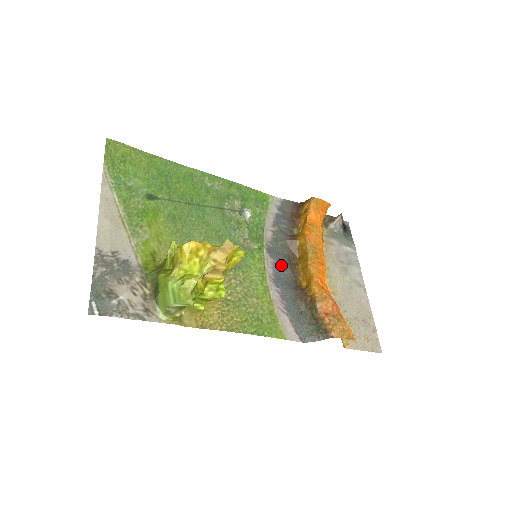
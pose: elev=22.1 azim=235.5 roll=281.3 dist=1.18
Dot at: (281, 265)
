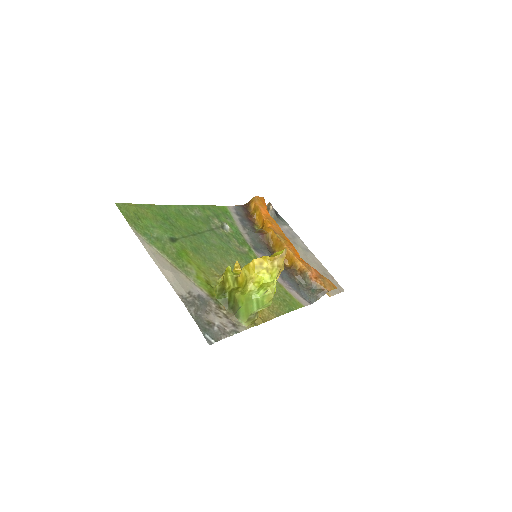
Dot at: occluded
